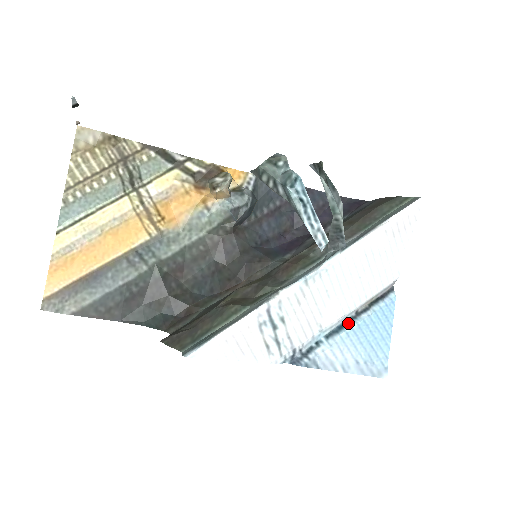
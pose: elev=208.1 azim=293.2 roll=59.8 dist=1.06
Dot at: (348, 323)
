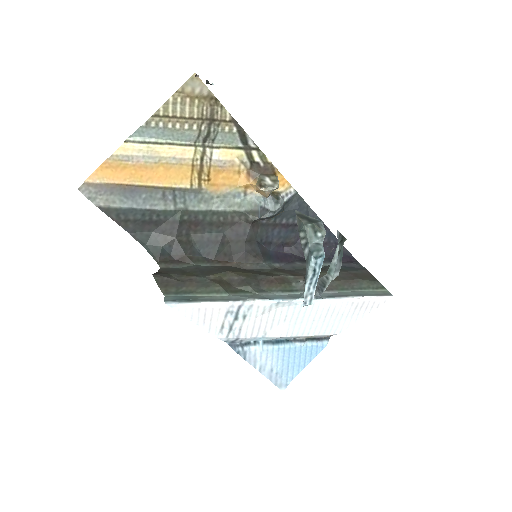
Dot at: (284, 342)
